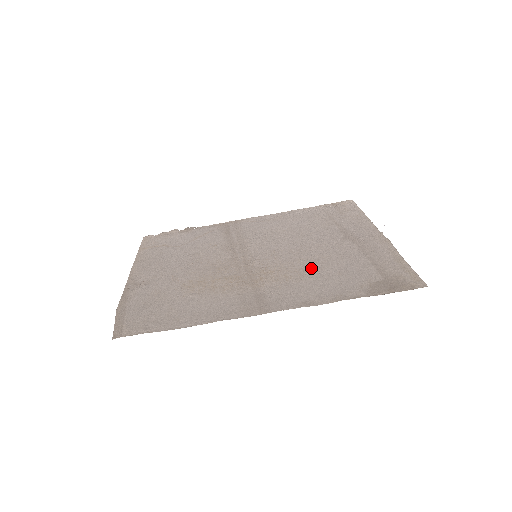
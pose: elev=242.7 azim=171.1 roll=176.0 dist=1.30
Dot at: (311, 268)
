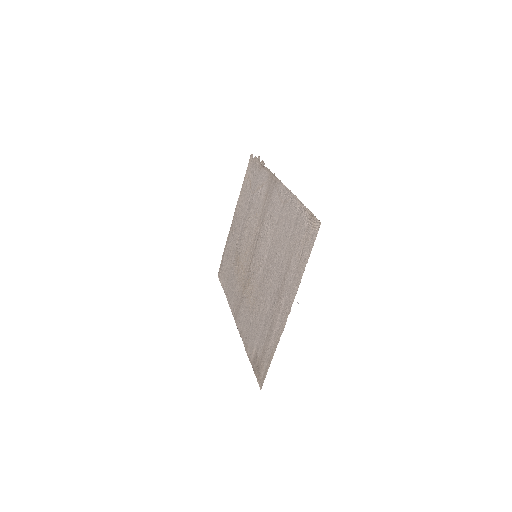
Dot at: (256, 305)
